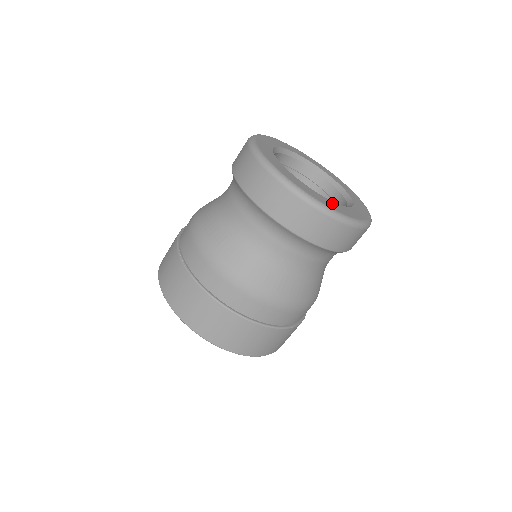
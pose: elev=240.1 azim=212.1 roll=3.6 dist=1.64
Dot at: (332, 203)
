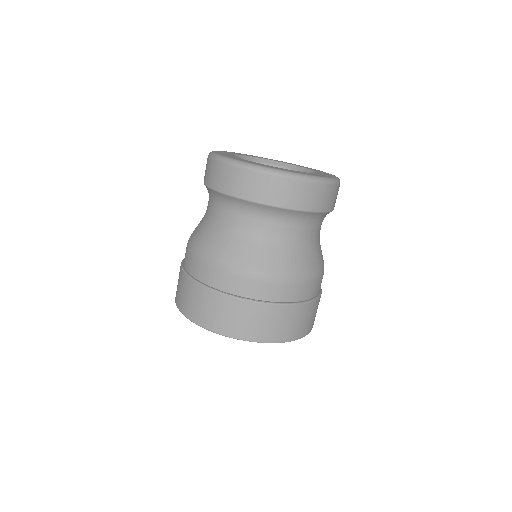
Dot at: (323, 174)
